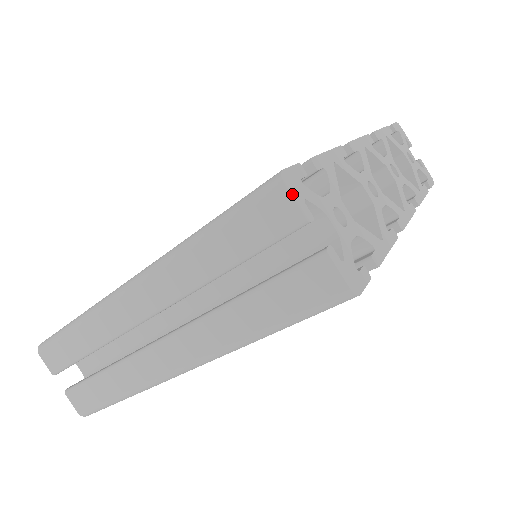
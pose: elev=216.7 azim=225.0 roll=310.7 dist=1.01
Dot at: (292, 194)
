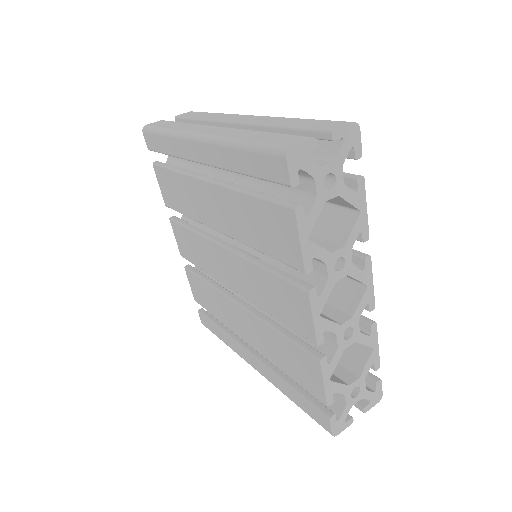
Dot at: occluded
